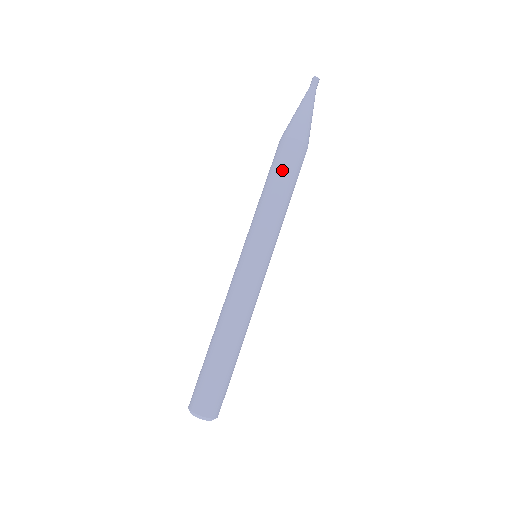
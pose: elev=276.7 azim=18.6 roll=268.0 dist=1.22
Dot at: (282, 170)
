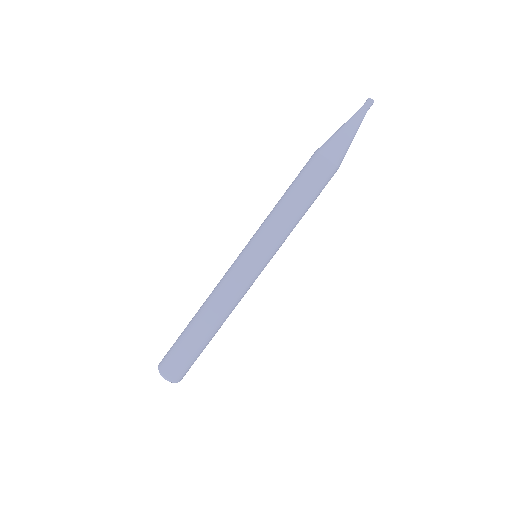
Dot at: (303, 185)
